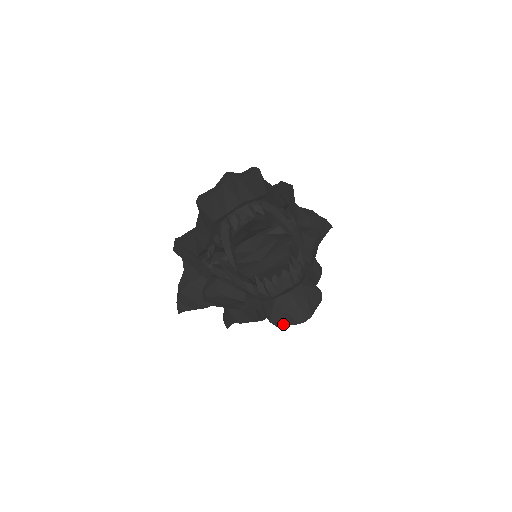
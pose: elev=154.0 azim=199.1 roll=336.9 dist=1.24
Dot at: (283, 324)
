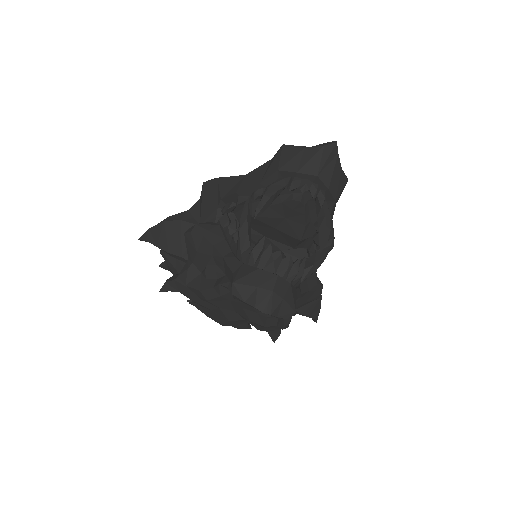
Dot at: (241, 296)
